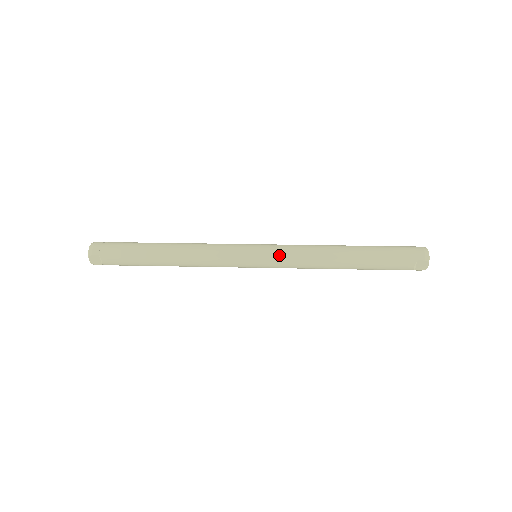
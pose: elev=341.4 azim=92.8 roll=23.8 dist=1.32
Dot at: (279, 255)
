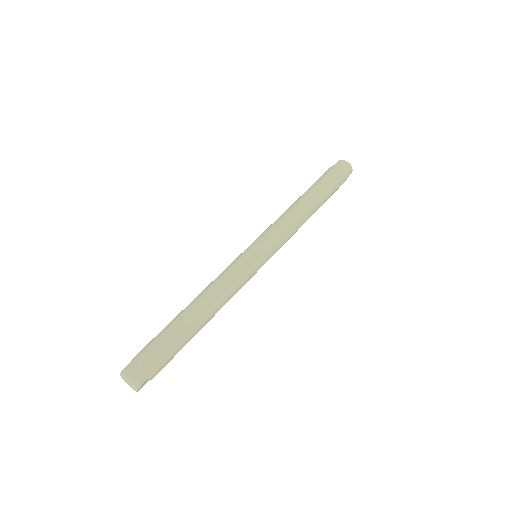
Dot at: (278, 243)
